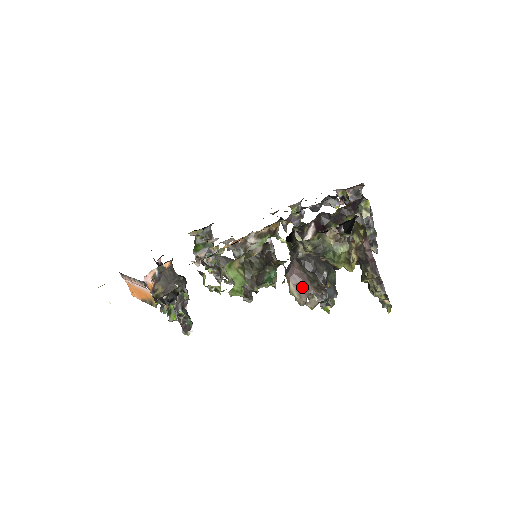
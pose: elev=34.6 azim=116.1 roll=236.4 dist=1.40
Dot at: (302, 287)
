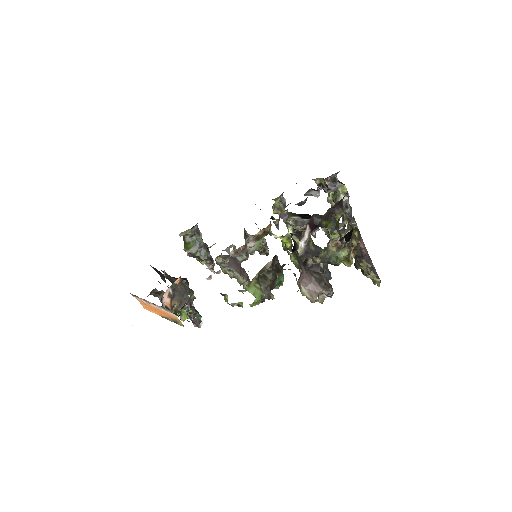
Dot at: (313, 289)
